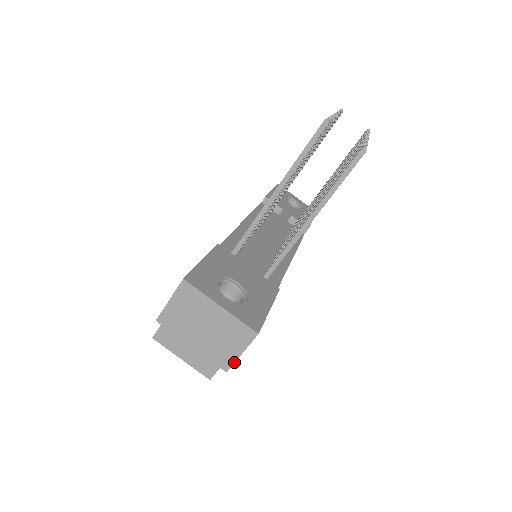
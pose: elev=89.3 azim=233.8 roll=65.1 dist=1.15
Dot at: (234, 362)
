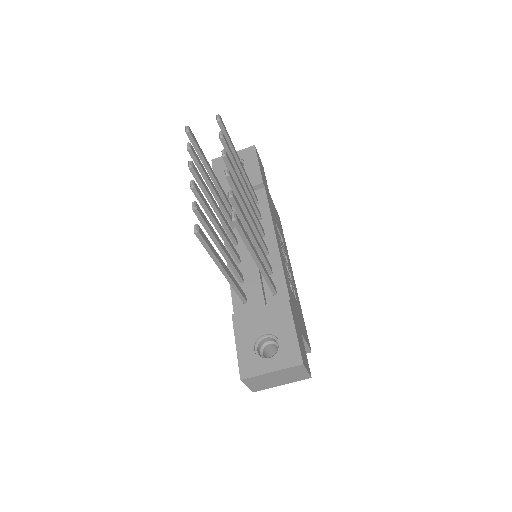
Dot at: (309, 375)
